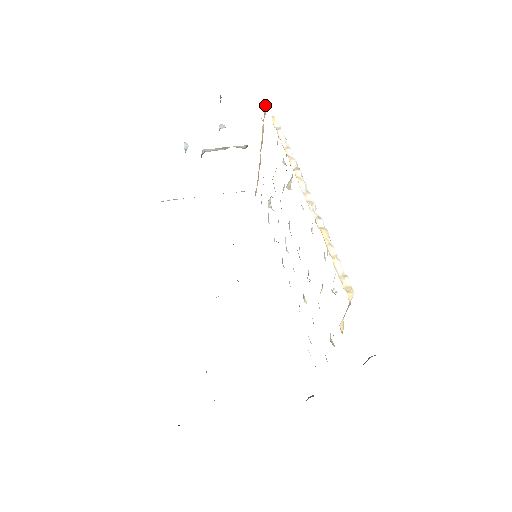
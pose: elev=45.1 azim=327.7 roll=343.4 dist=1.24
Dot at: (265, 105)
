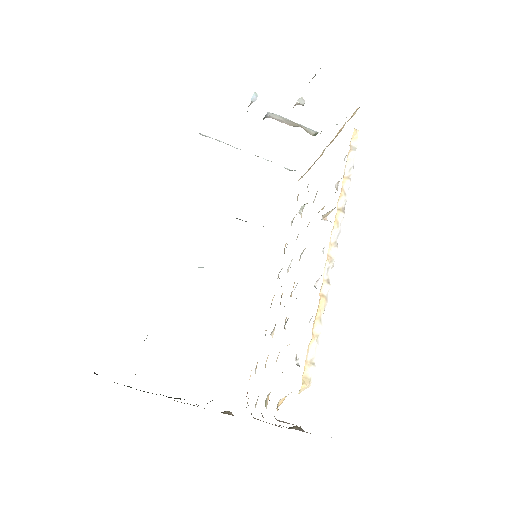
Dot at: (357, 109)
